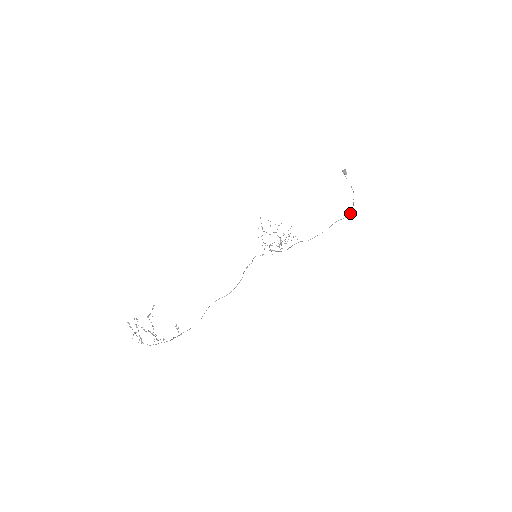
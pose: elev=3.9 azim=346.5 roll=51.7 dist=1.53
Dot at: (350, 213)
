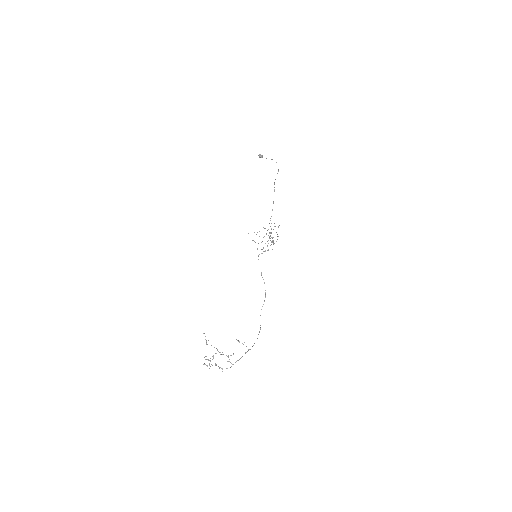
Dot at: (278, 170)
